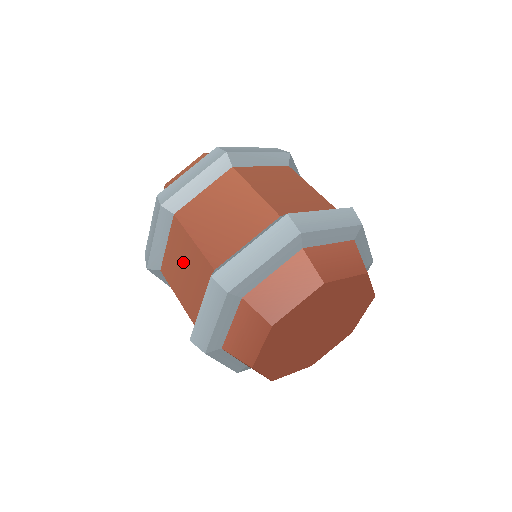
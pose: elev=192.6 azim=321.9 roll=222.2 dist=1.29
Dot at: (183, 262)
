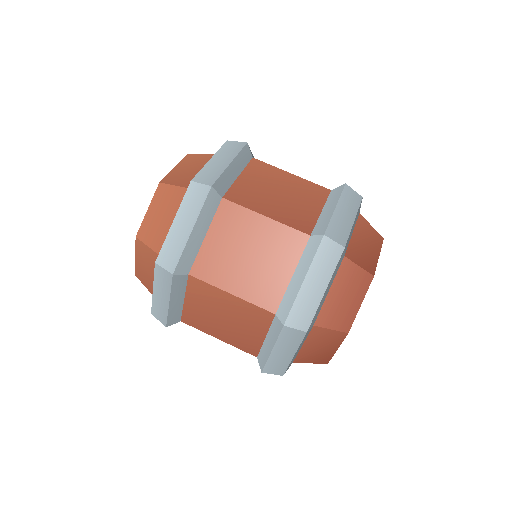
Dot at: (245, 246)
